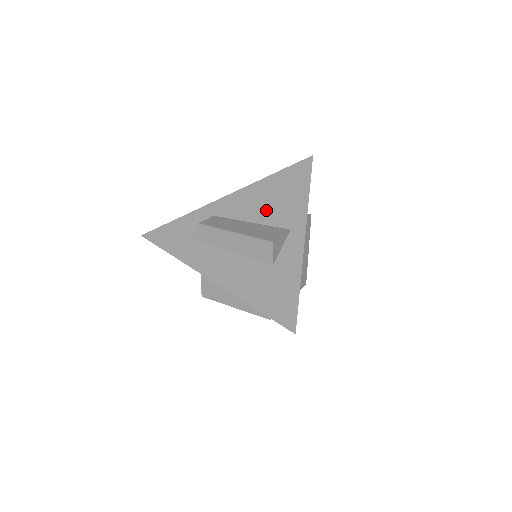
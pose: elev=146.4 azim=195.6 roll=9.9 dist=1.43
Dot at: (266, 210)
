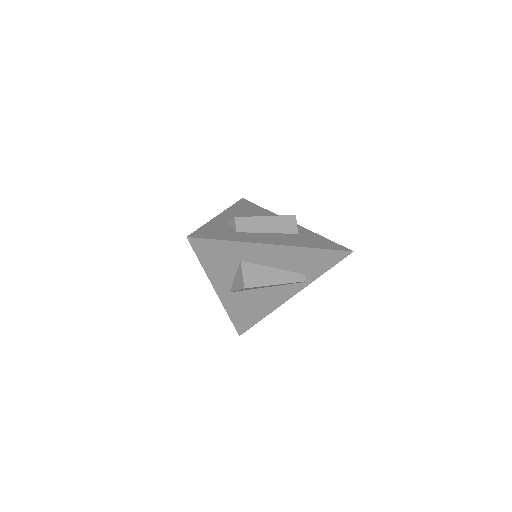
Dot at: occluded
